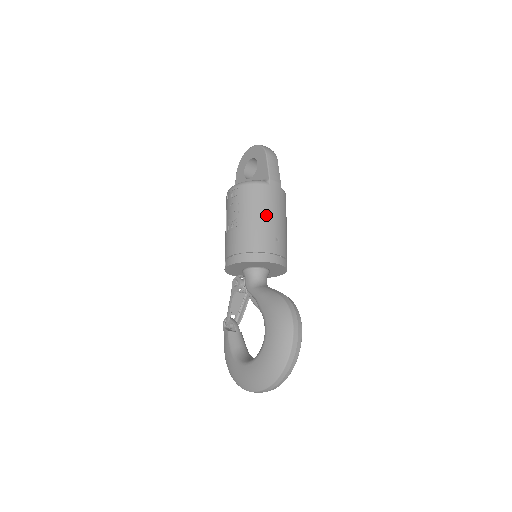
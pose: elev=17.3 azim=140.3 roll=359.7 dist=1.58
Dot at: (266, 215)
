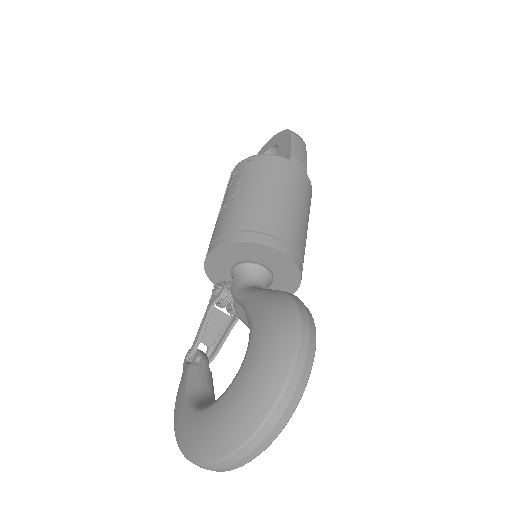
Dot at: (280, 191)
